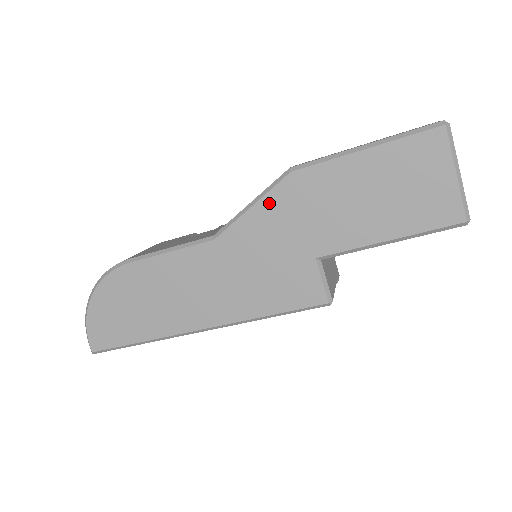
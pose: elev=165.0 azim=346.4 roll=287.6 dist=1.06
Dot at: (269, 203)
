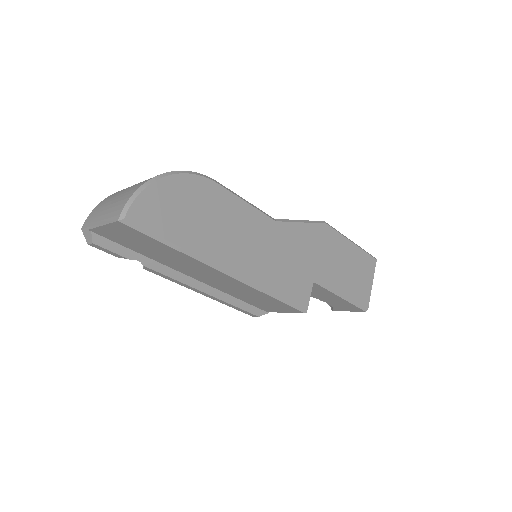
Dot at: (311, 229)
